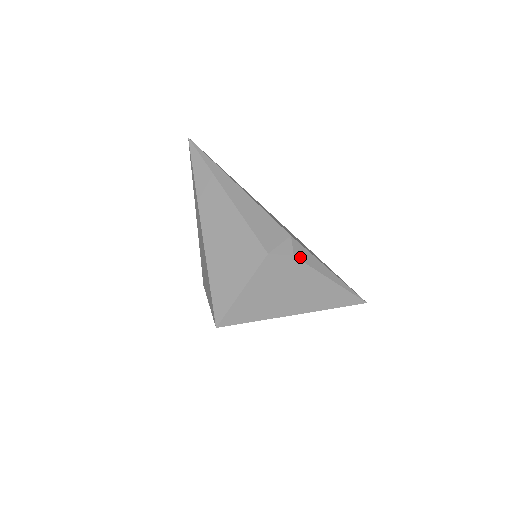
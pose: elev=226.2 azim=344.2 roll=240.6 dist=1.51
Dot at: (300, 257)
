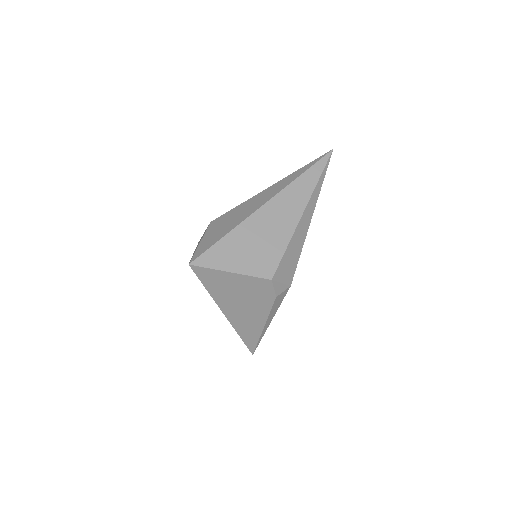
Dot at: (276, 301)
